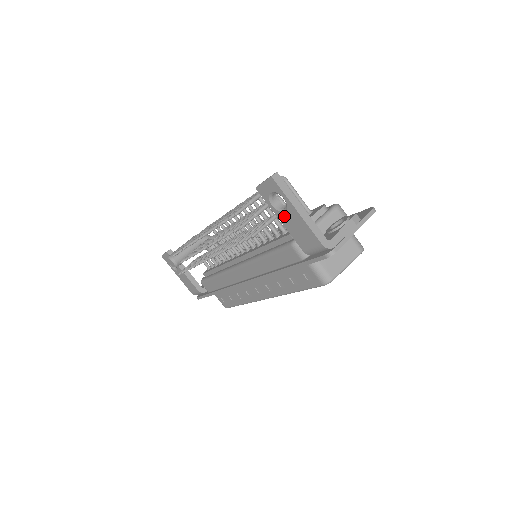
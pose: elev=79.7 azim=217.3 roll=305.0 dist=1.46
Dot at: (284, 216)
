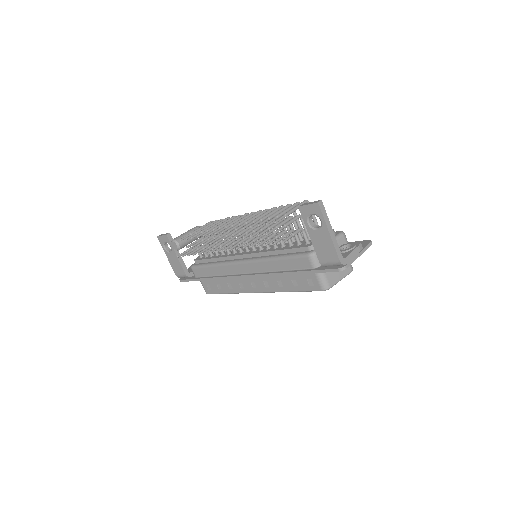
Dot at: (315, 233)
